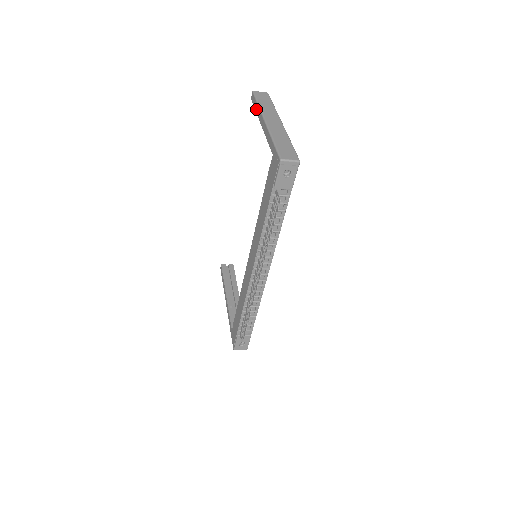
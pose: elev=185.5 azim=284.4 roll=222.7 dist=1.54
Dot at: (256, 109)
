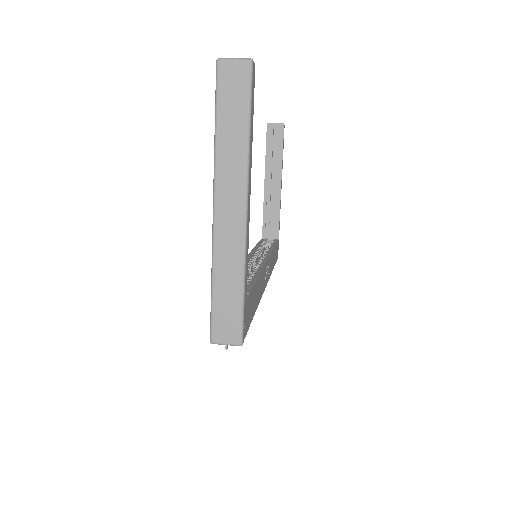
Dot at: (216, 131)
